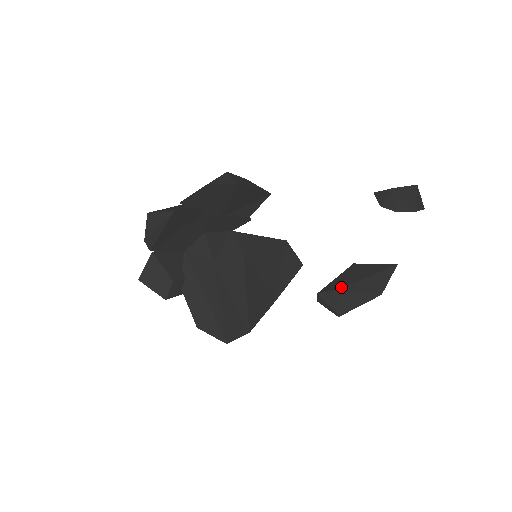
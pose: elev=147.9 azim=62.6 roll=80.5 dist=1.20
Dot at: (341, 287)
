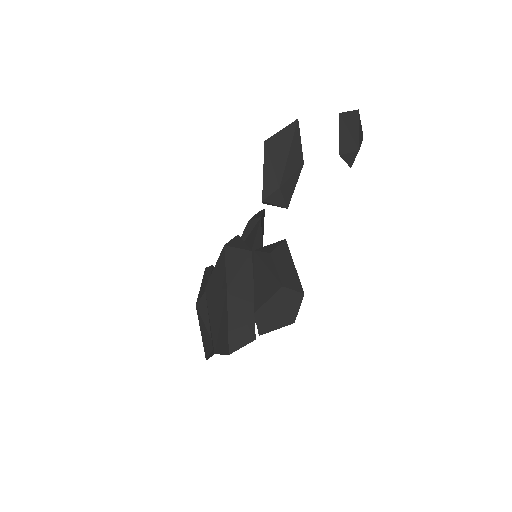
Dot at: (279, 185)
